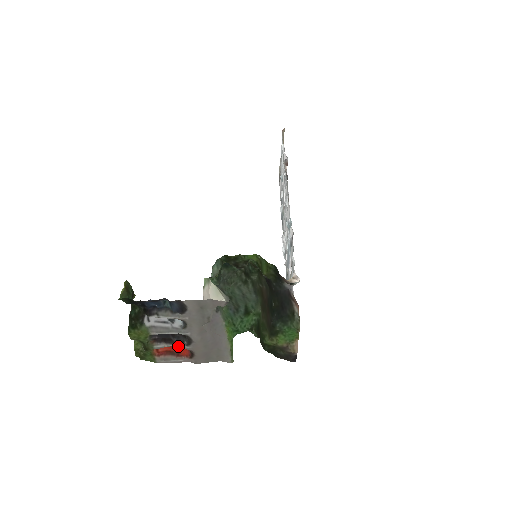
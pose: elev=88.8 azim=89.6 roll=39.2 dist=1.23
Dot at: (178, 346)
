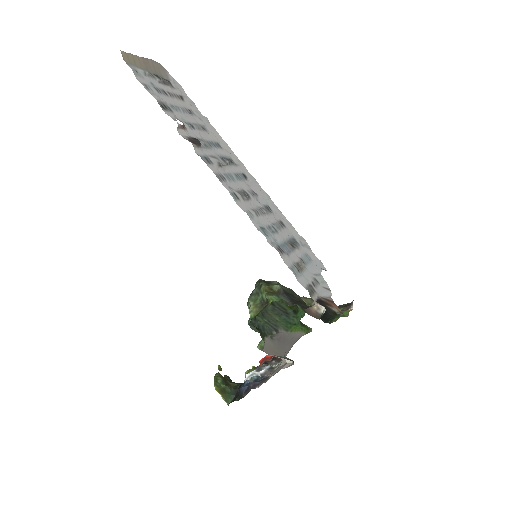
Dot at: occluded
